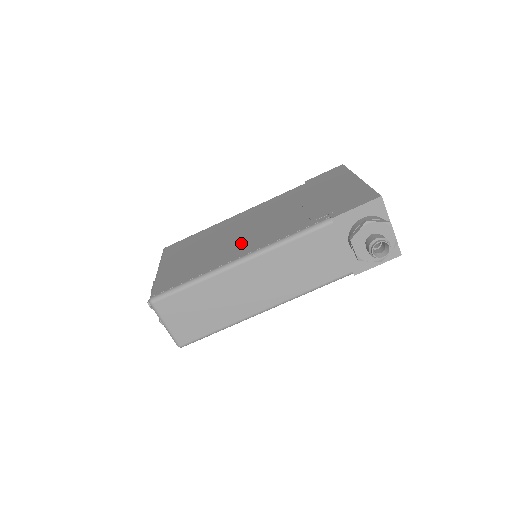
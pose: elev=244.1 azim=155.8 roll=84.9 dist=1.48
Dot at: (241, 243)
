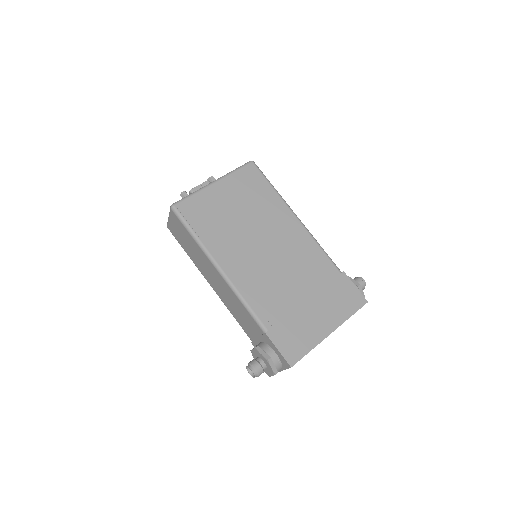
Dot at: (243, 255)
